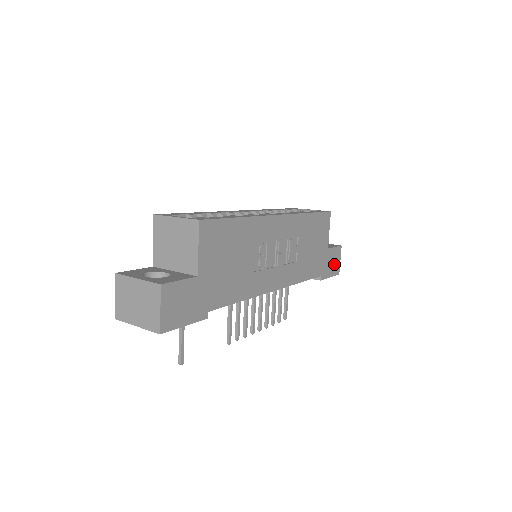
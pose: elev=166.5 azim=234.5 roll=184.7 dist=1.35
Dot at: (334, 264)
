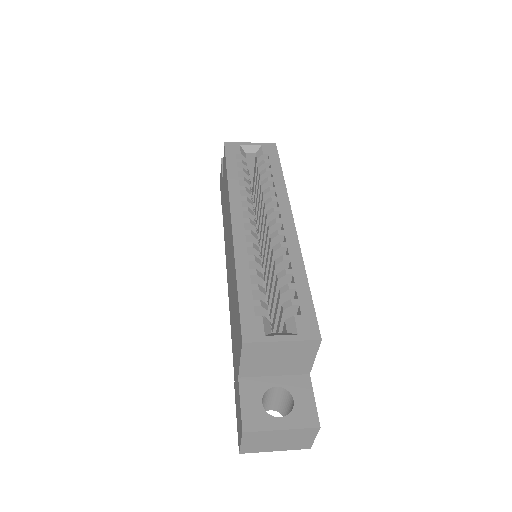
Dot at: occluded
